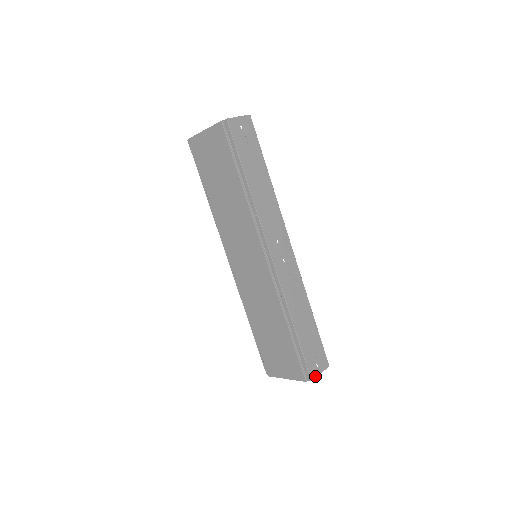
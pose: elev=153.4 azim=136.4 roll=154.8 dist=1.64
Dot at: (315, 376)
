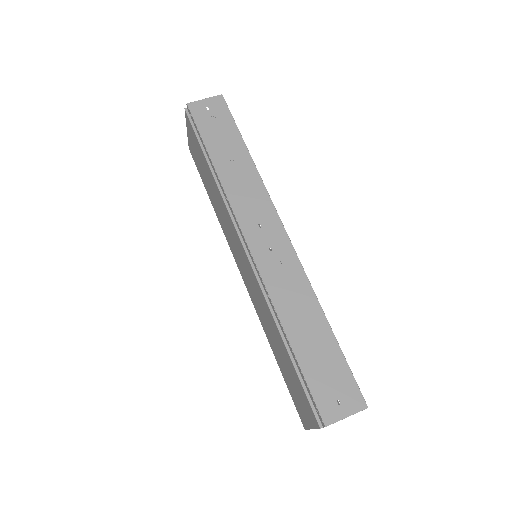
Dot at: (334, 419)
